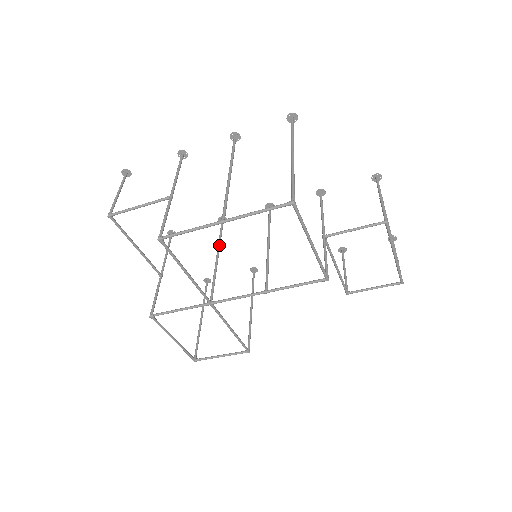
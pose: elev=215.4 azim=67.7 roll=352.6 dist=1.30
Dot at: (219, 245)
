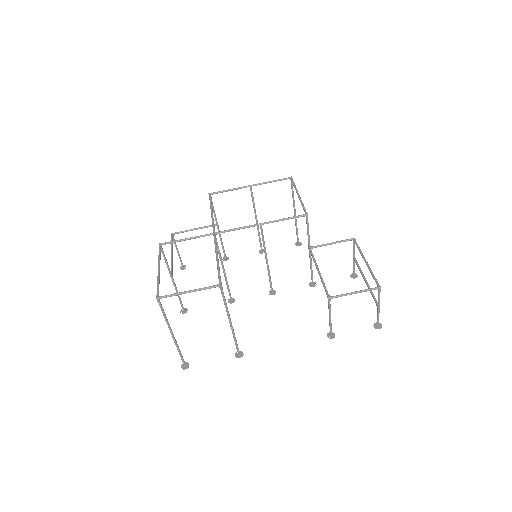
Dot at: (226, 278)
